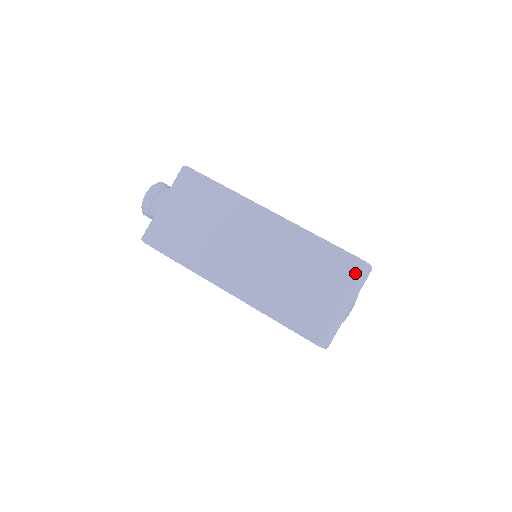
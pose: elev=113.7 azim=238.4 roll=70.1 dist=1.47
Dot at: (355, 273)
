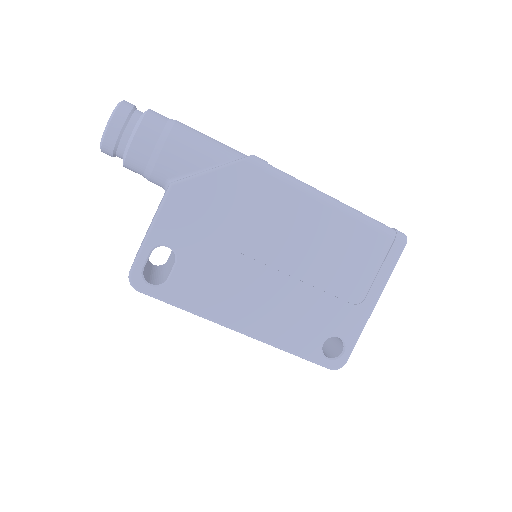
Dot at: occluded
